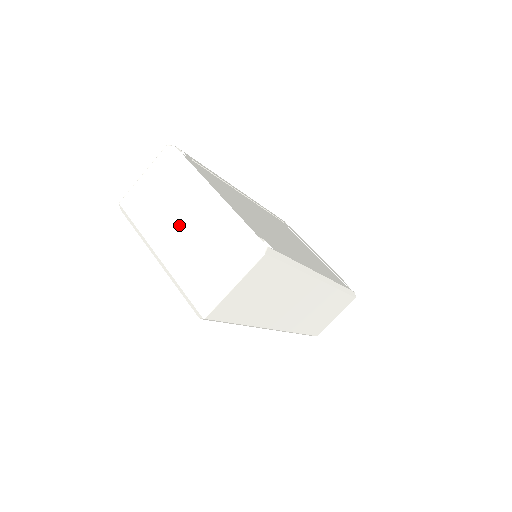
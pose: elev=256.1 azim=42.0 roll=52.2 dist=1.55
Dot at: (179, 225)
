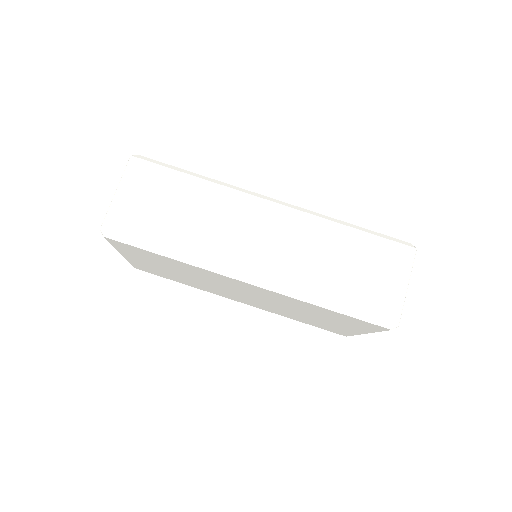
Dot at: occluded
